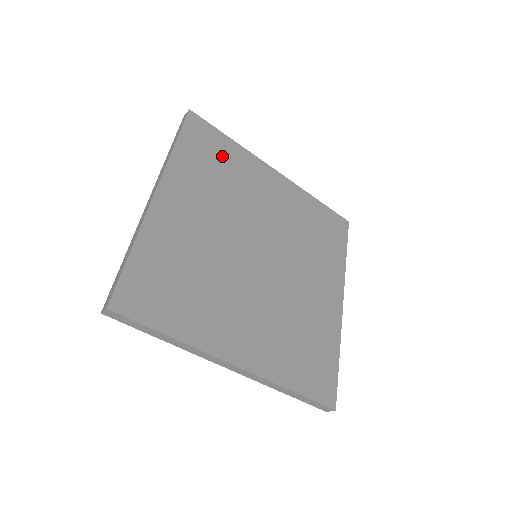
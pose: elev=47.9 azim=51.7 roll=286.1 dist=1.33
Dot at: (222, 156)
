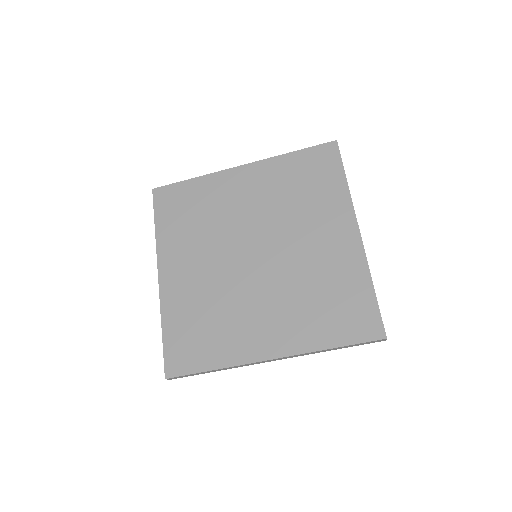
Dot at: (191, 201)
